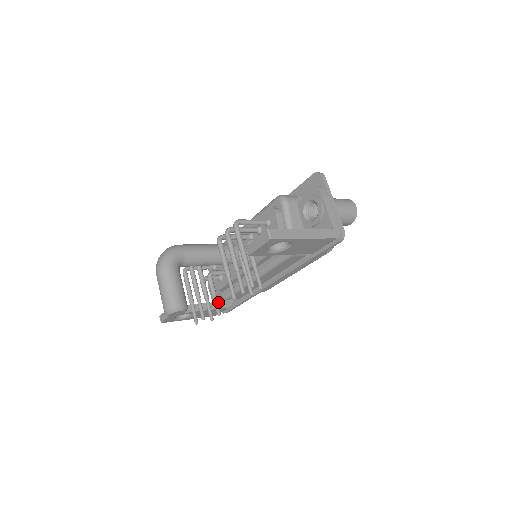
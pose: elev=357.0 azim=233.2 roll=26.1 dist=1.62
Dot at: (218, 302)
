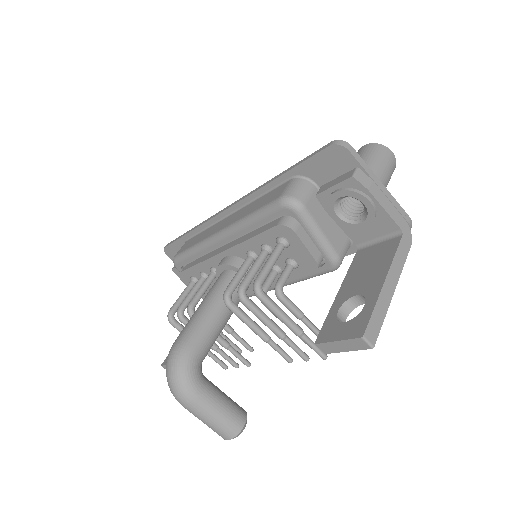
Dot at: occluded
